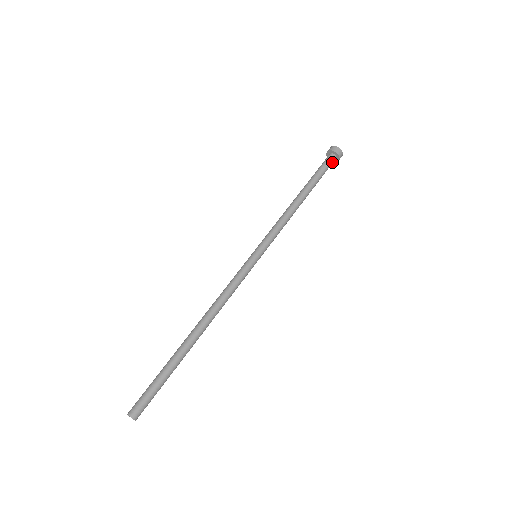
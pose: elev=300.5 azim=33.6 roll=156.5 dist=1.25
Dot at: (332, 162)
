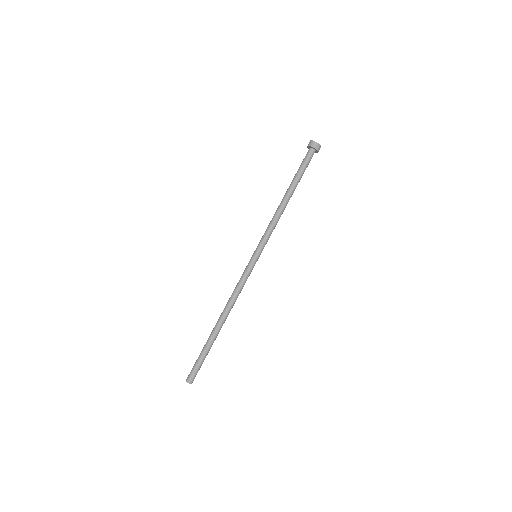
Dot at: (312, 156)
